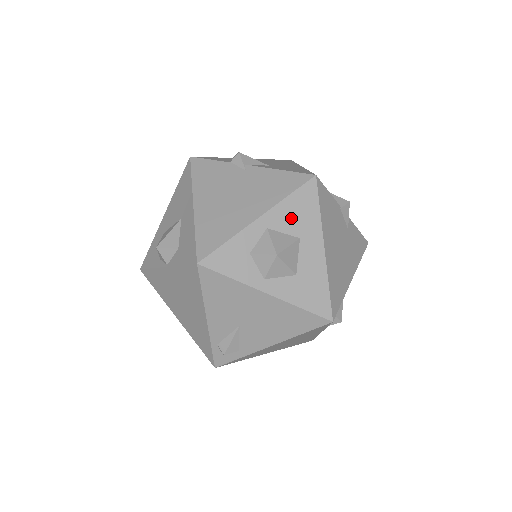
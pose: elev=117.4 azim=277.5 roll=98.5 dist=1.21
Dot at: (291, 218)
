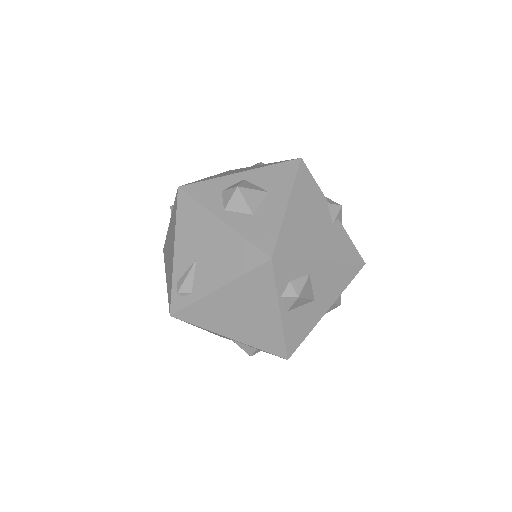
Dot at: (267, 178)
